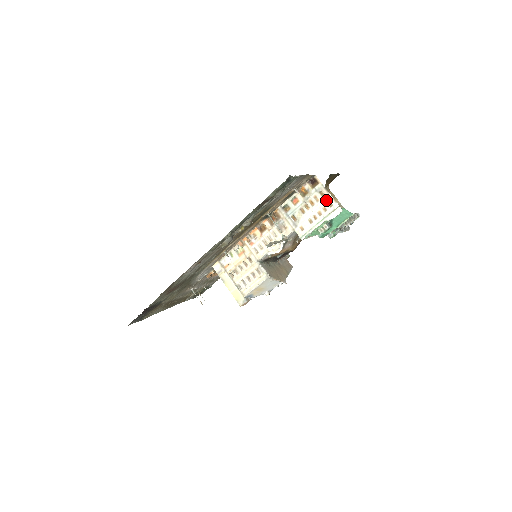
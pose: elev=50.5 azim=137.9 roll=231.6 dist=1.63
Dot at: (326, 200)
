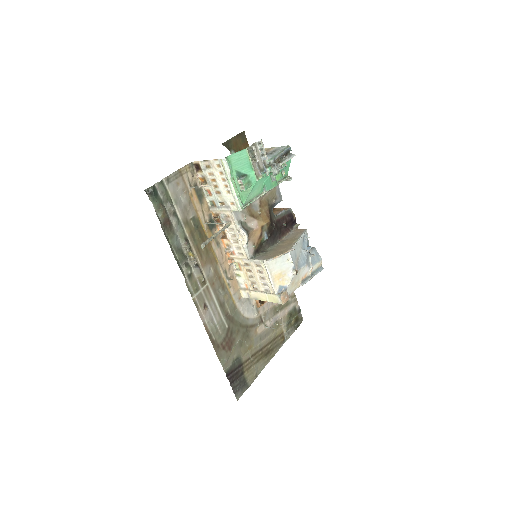
Dot at: (214, 167)
